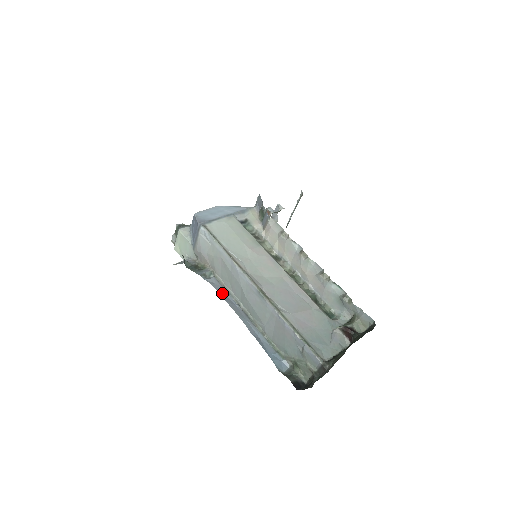
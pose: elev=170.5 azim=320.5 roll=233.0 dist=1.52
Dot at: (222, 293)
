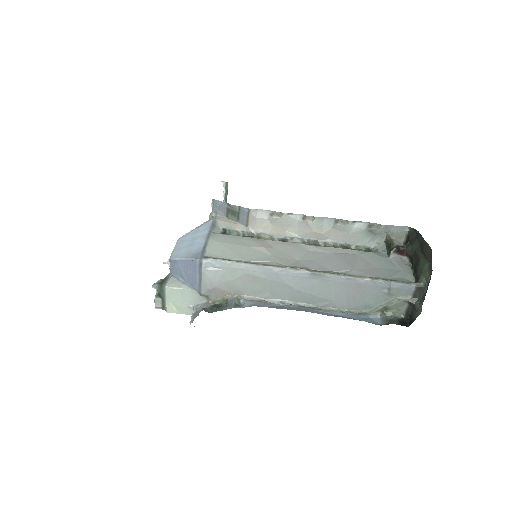
Dot at: (269, 306)
